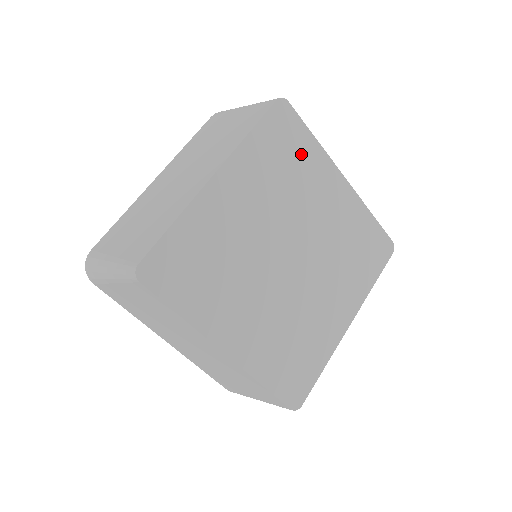
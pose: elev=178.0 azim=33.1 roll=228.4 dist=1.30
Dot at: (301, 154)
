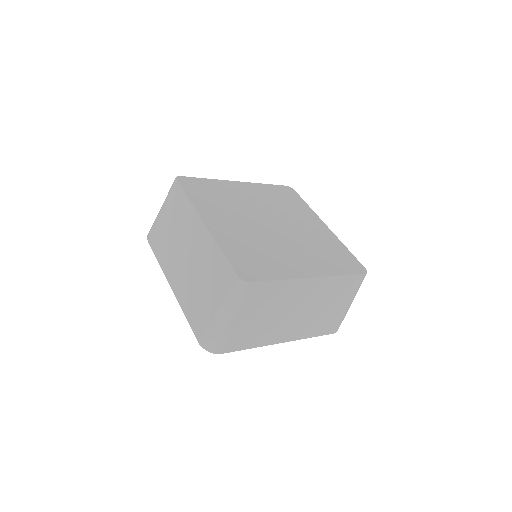
Dot at: (296, 204)
